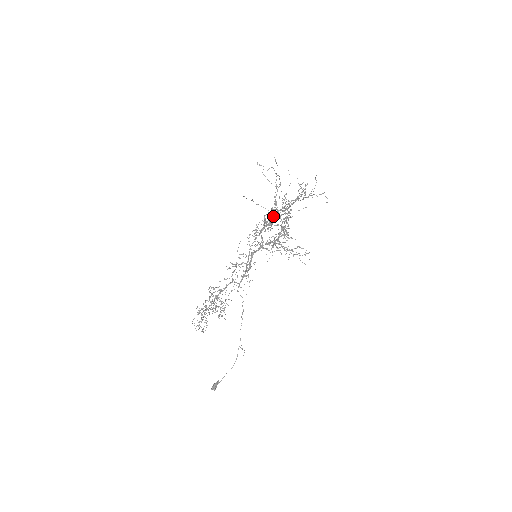
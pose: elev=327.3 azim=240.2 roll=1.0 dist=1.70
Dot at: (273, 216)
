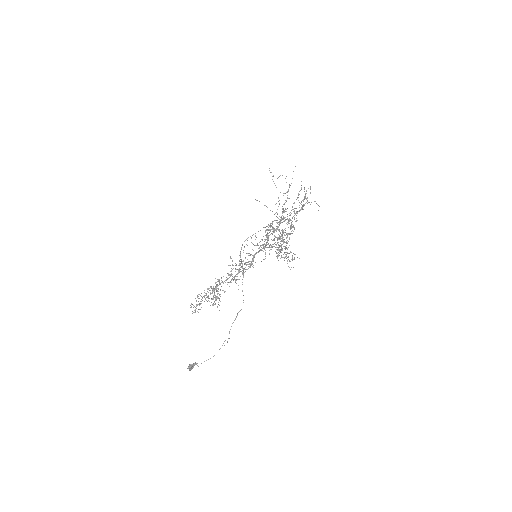
Dot at: occluded
